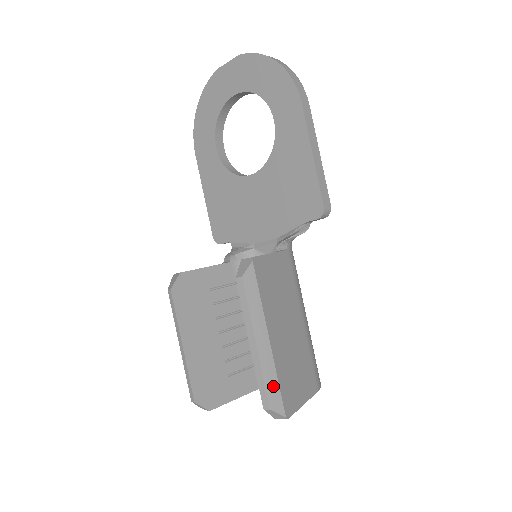
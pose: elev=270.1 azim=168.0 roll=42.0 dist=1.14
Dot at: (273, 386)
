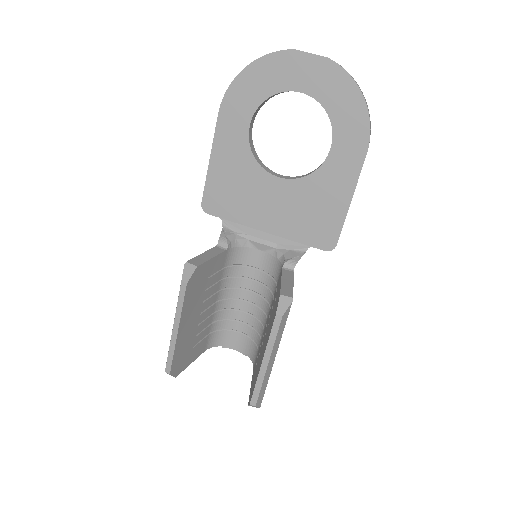
Dot at: (263, 390)
